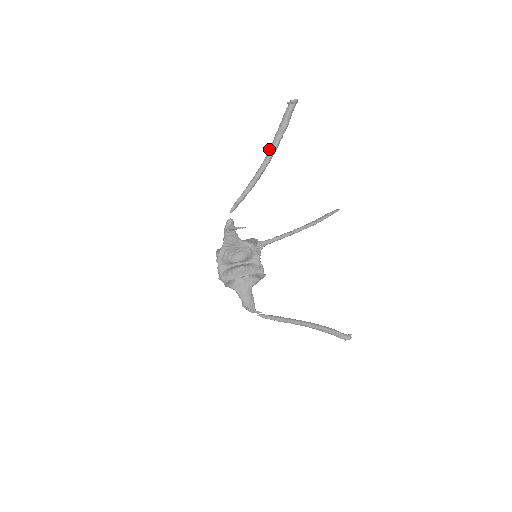
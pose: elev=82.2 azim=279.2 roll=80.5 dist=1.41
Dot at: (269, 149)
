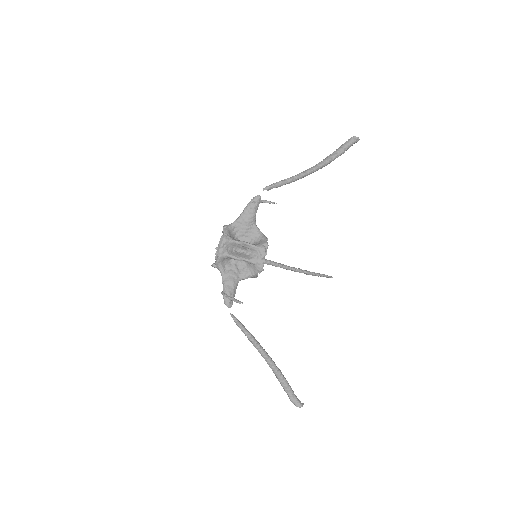
Dot at: (319, 162)
